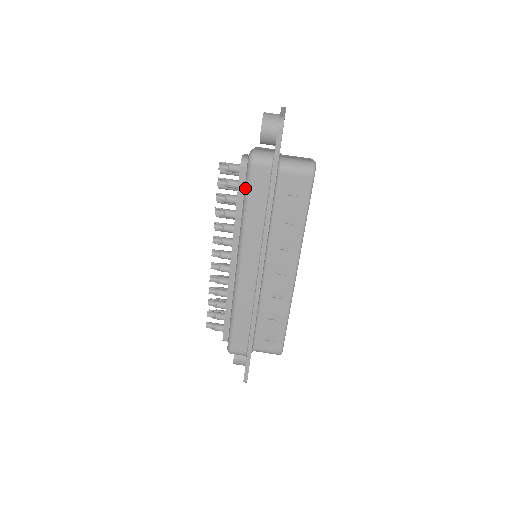
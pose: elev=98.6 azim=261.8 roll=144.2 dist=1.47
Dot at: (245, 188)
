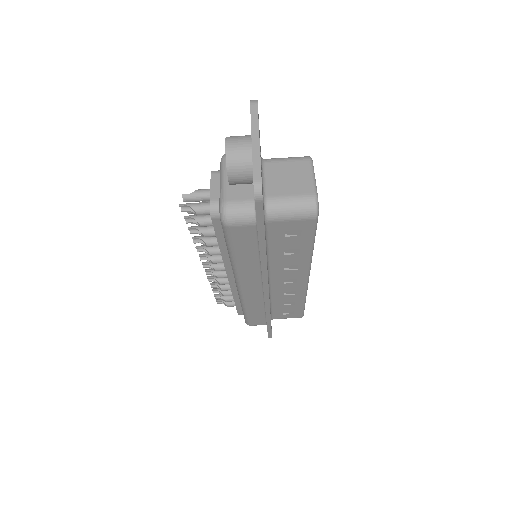
Dot at: (225, 241)
